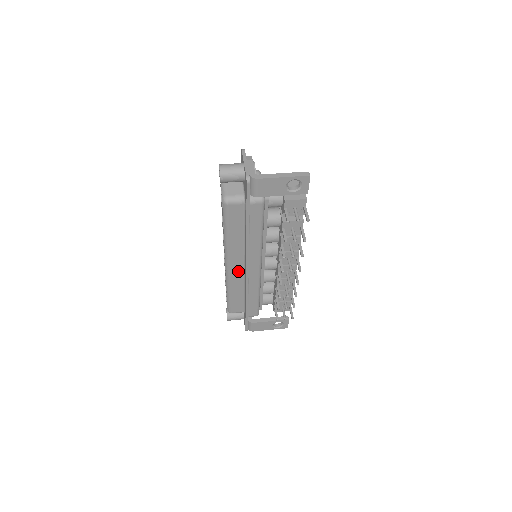
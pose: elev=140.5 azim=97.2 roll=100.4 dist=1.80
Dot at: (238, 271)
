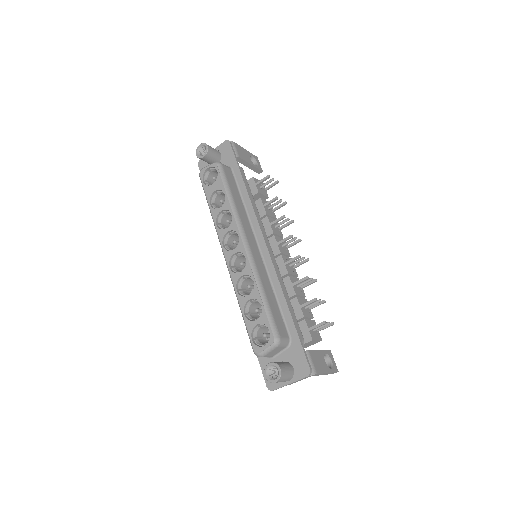
Dot at: (256, 254)
